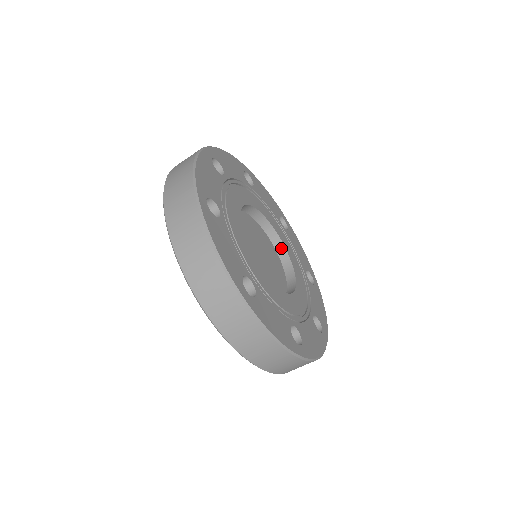
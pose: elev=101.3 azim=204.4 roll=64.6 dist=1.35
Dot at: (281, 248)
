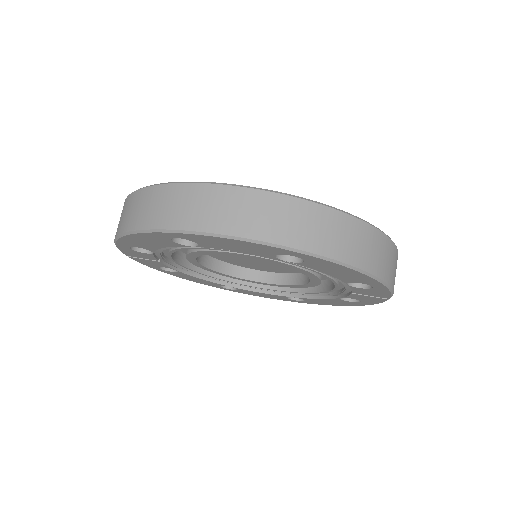
Dot at: occluded
